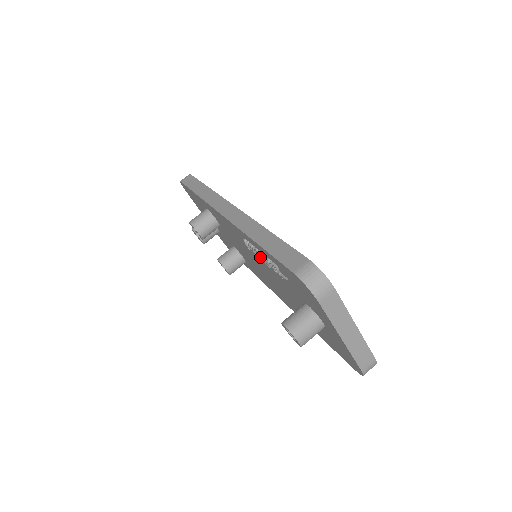
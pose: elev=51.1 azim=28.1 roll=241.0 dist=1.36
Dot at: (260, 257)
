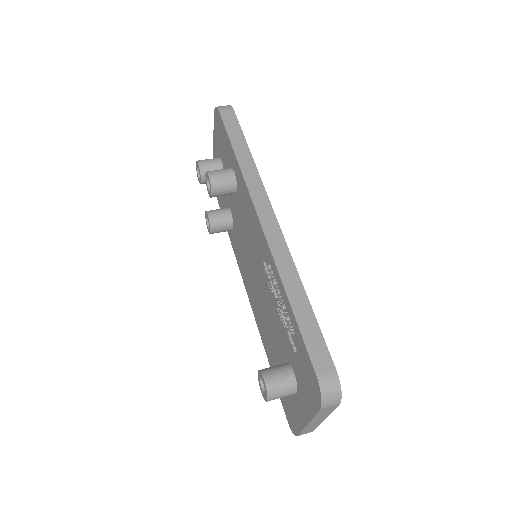
Dot at: (275, 296)
